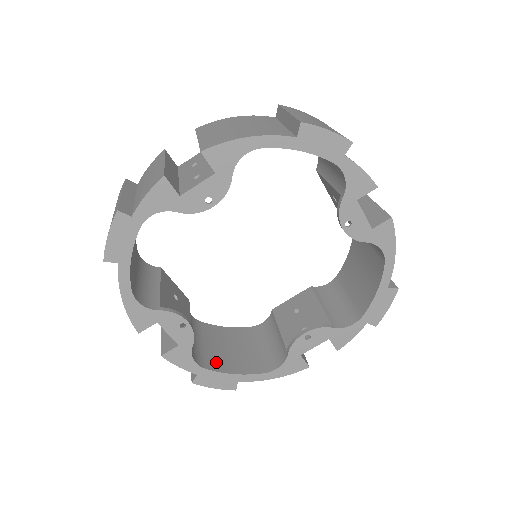
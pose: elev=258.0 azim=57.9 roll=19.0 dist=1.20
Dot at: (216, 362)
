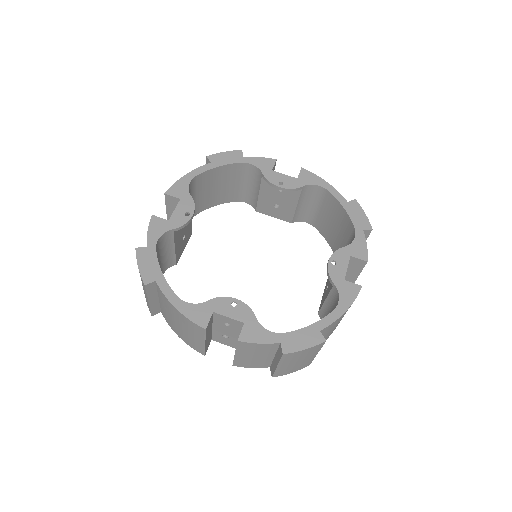
Dot at: occluded
